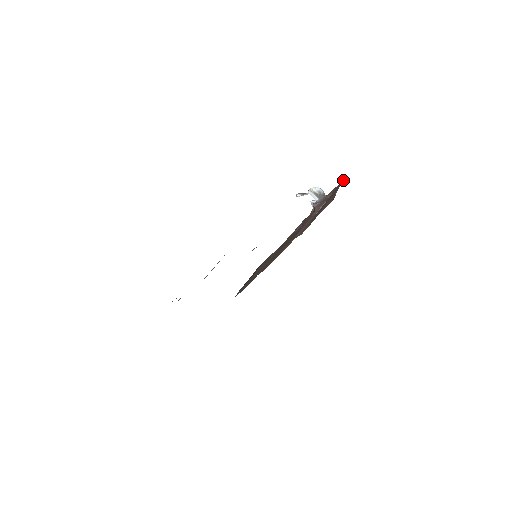
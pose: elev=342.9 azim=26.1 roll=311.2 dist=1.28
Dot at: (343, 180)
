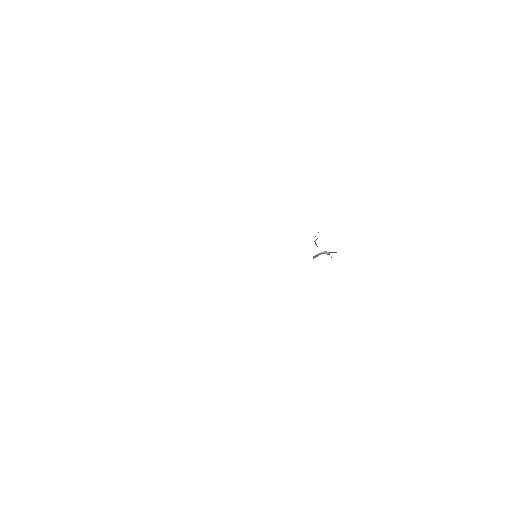
Dot at: occluded
